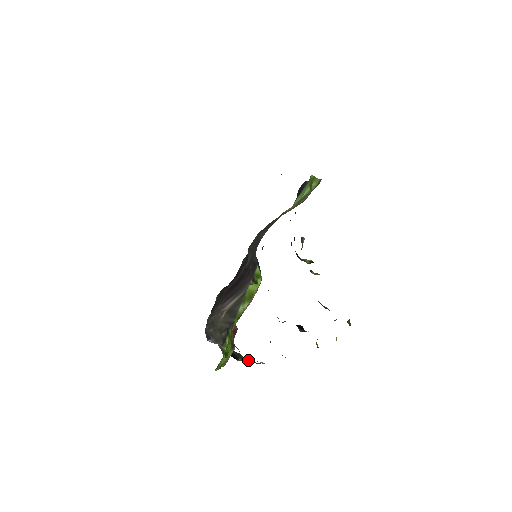
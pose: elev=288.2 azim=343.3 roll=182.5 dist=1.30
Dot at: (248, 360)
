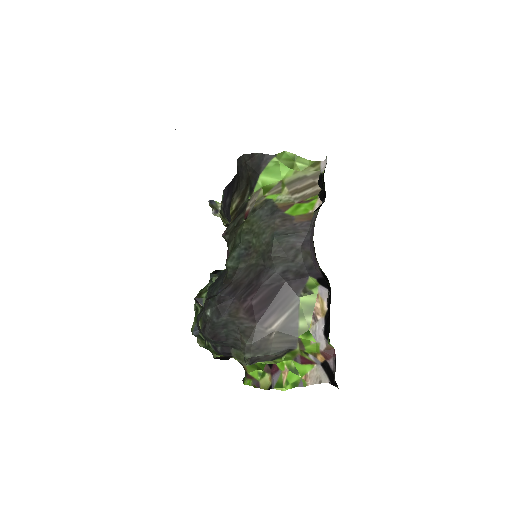
Dot at: occluded
